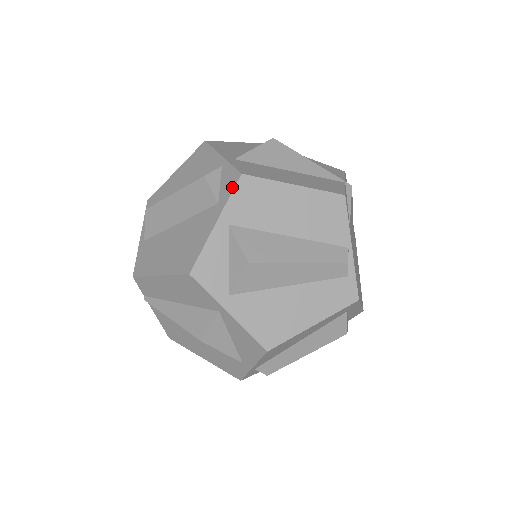
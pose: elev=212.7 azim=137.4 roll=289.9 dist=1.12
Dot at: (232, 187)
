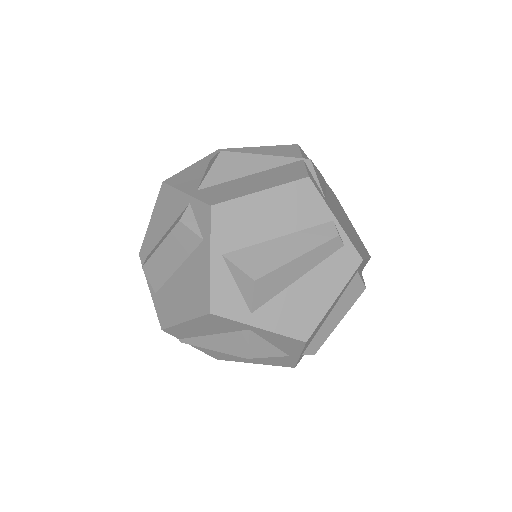
Dot at: (208, 221)
